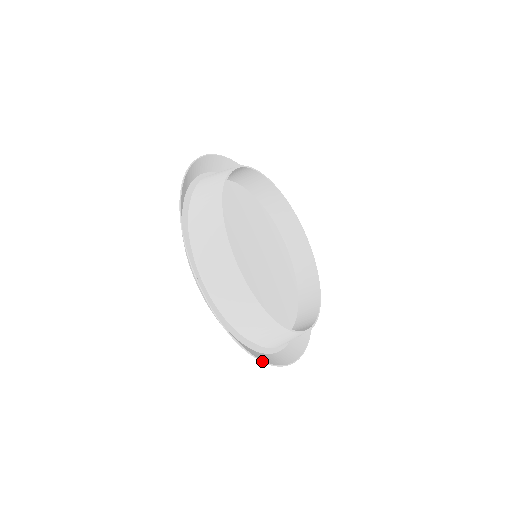
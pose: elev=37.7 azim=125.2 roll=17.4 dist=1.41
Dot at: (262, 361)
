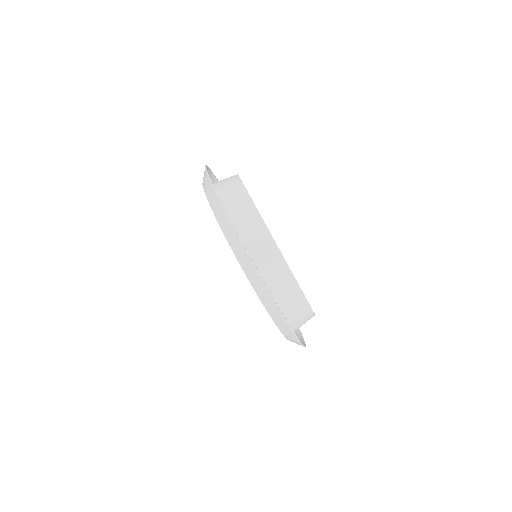
Dot at: (220, 201)
